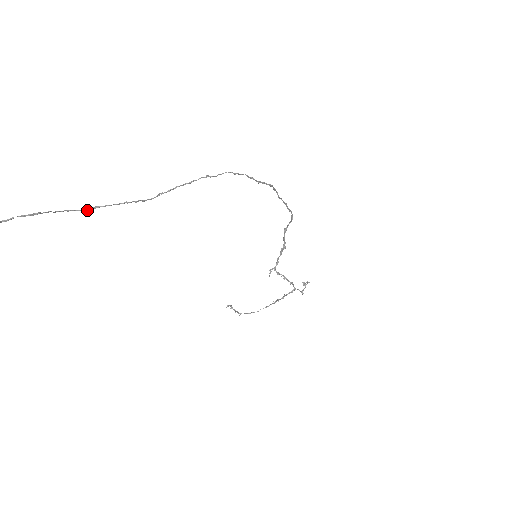
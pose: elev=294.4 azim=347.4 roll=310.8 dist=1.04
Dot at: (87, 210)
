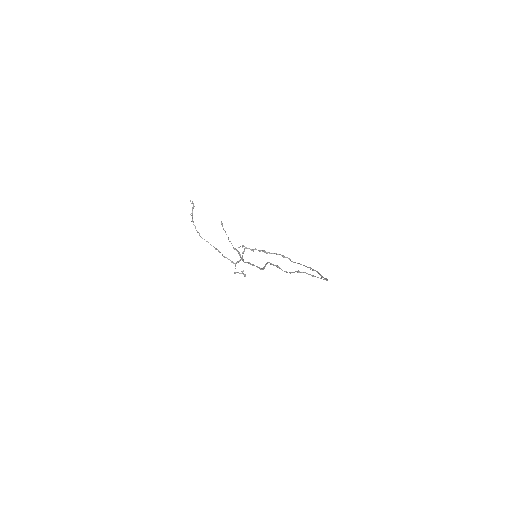
Dot at: (272, 264)
